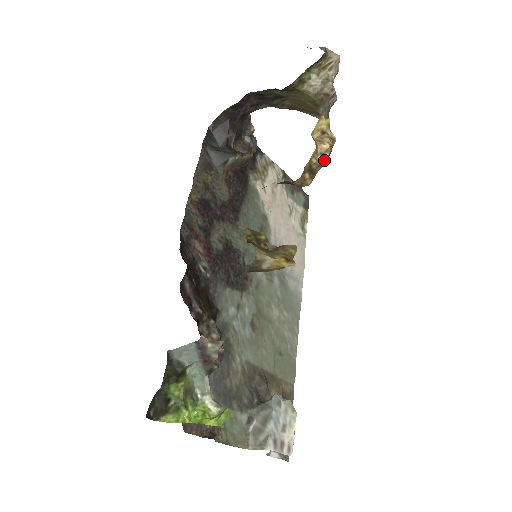
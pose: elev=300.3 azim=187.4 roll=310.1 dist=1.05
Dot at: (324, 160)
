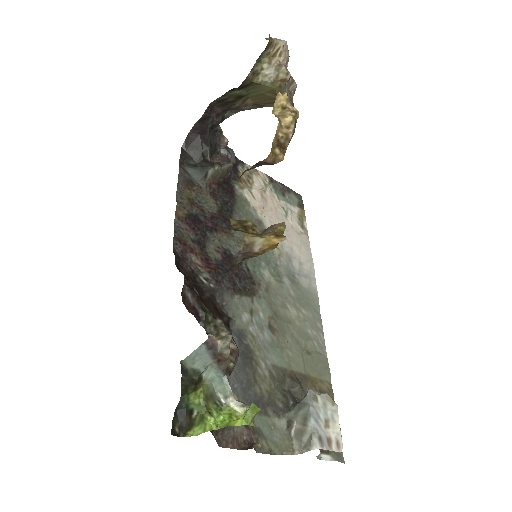
Dot at: (291, 132)
